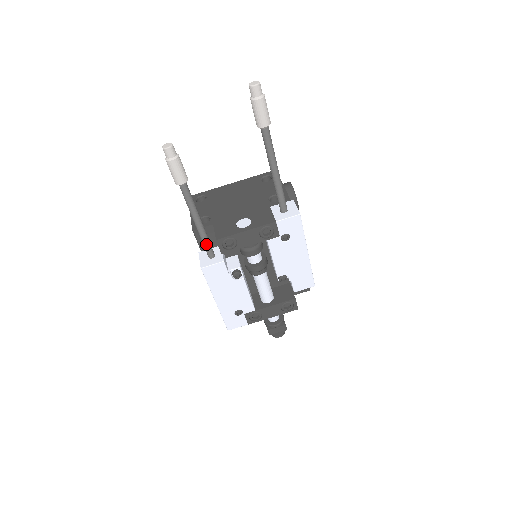
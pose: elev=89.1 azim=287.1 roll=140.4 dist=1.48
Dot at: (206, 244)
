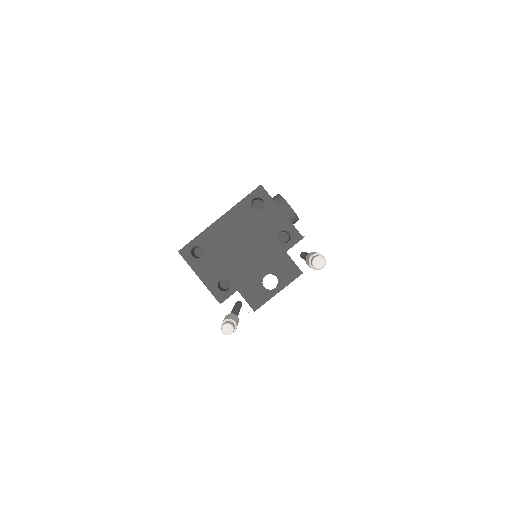
Dot at: occluded
